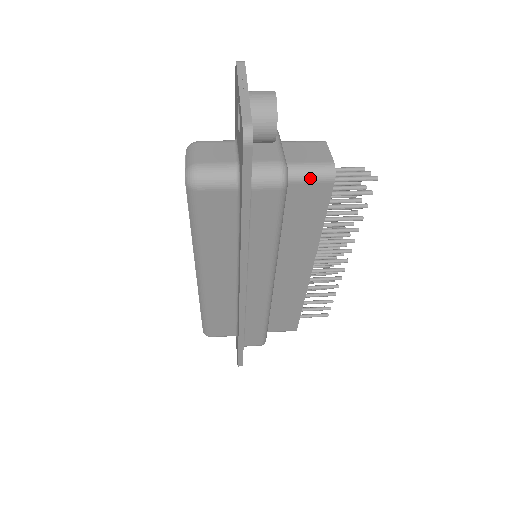
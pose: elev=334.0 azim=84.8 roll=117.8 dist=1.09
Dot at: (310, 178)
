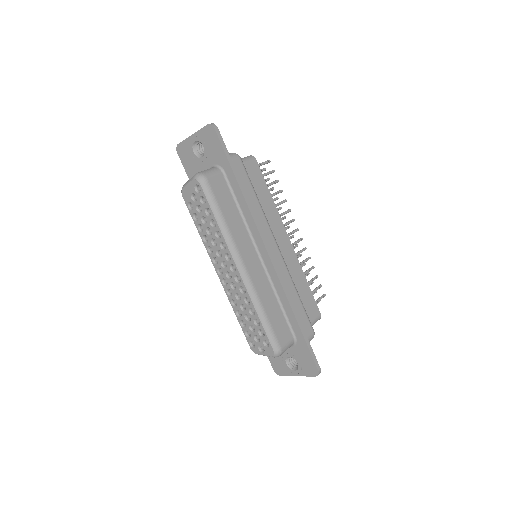
Dot at: (246, 161)
